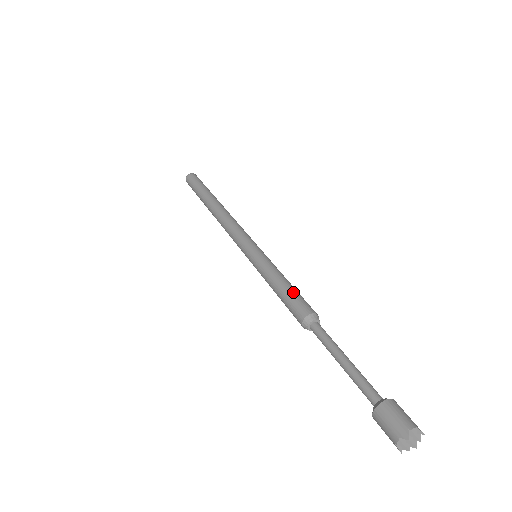
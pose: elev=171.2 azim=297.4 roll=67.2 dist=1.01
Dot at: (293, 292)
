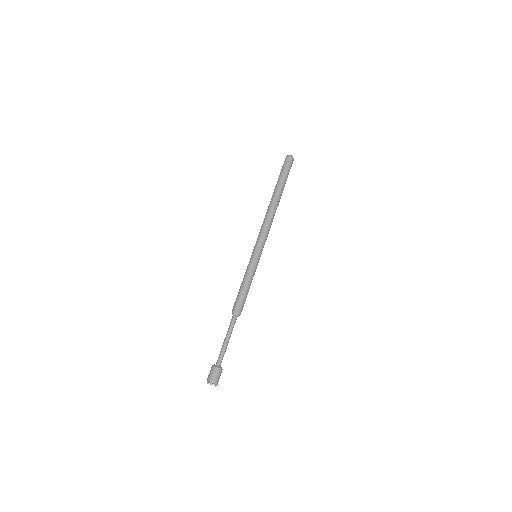
Dot at: (241, 294)
